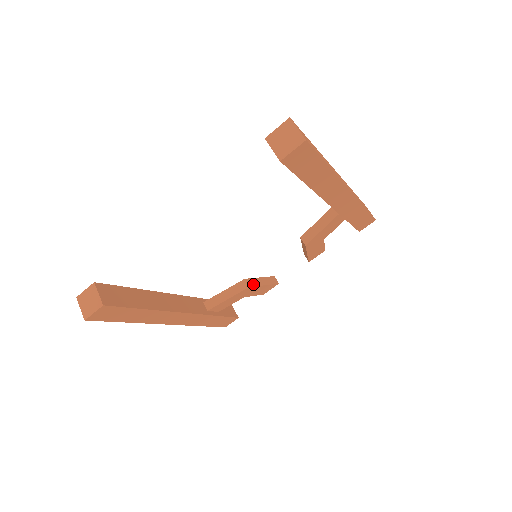
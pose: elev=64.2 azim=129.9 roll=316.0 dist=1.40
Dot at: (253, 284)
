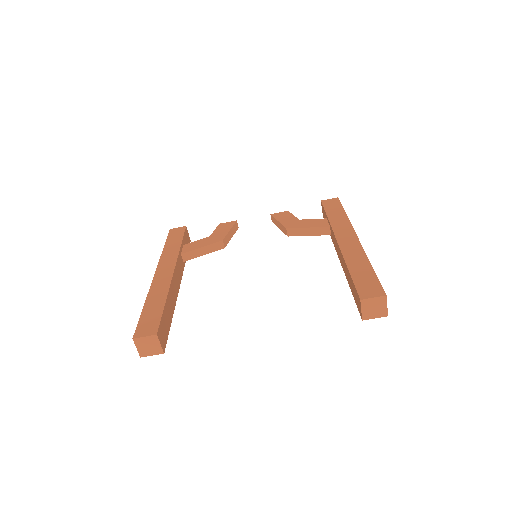
Dot at: (227, 242)
